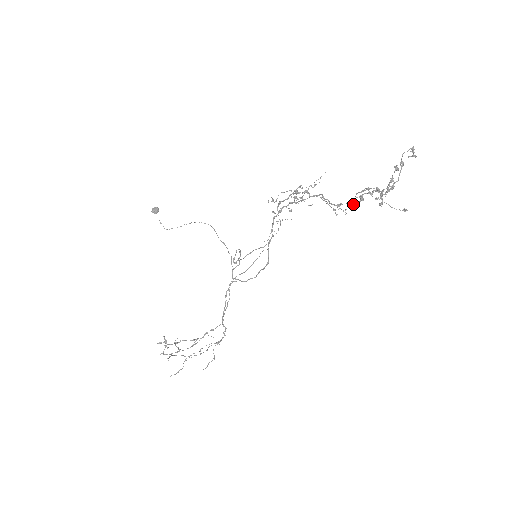
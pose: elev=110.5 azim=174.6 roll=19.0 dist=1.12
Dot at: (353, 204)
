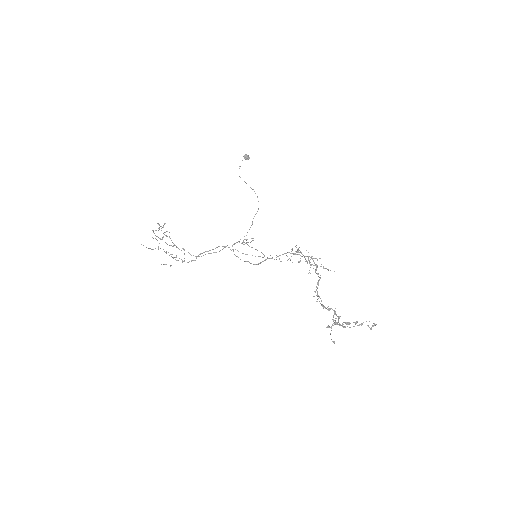
Dot at: (323, 305)
